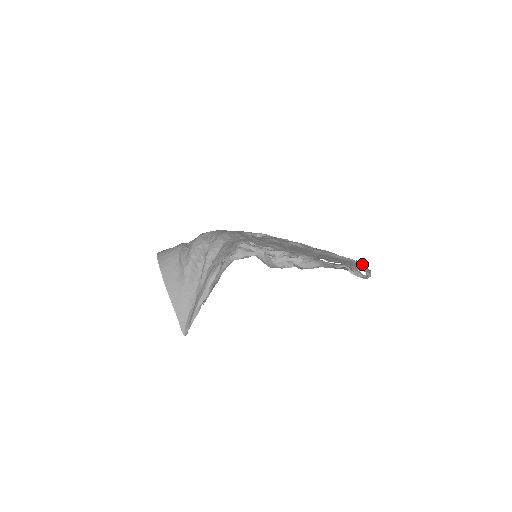
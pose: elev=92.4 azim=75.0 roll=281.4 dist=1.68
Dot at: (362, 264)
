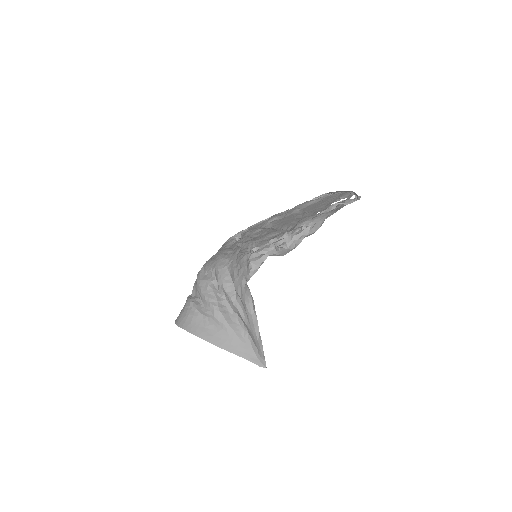
Dot at: (337, 192)
